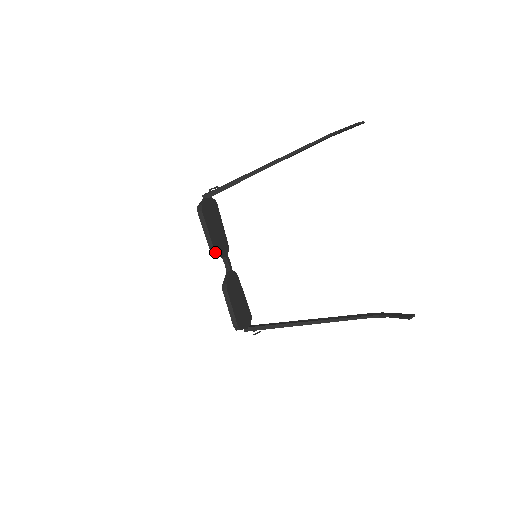
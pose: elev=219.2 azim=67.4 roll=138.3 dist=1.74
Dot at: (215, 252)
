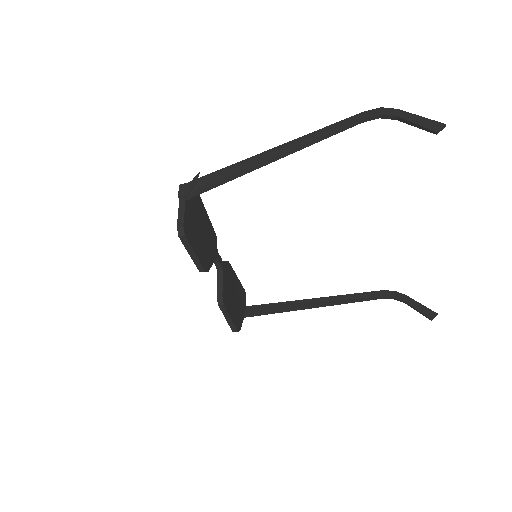
Dot at: (206, 271)
